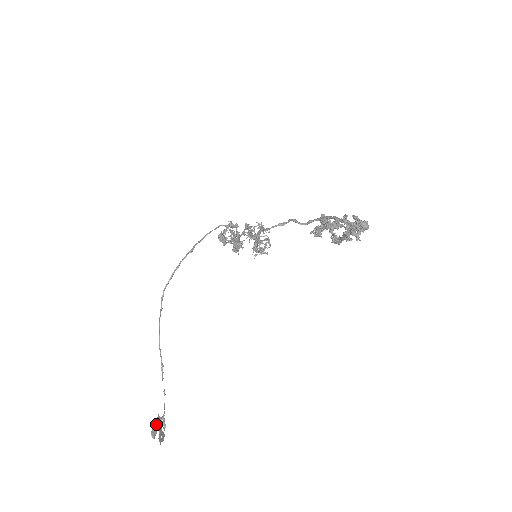
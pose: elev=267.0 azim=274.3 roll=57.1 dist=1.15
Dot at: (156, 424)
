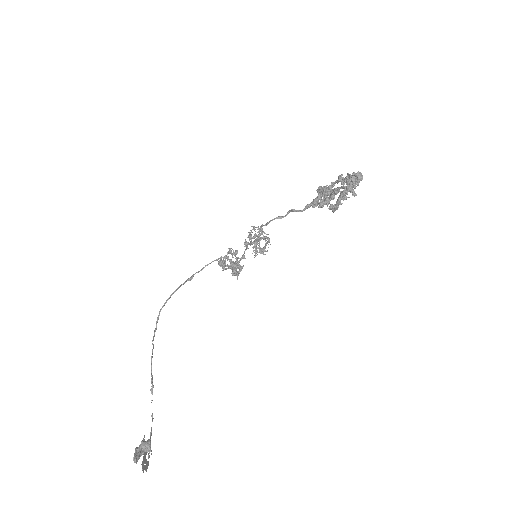
Dot at: (140, 448)
